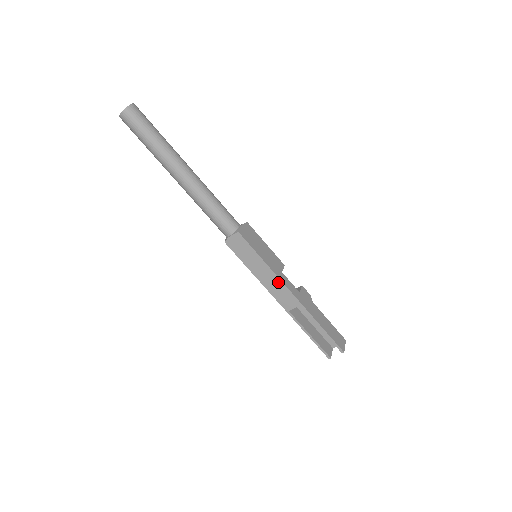
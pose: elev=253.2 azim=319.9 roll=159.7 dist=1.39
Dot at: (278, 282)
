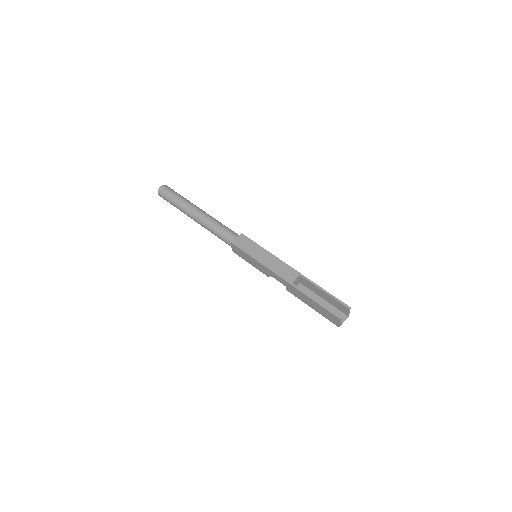
Dot at: (278, 261)
